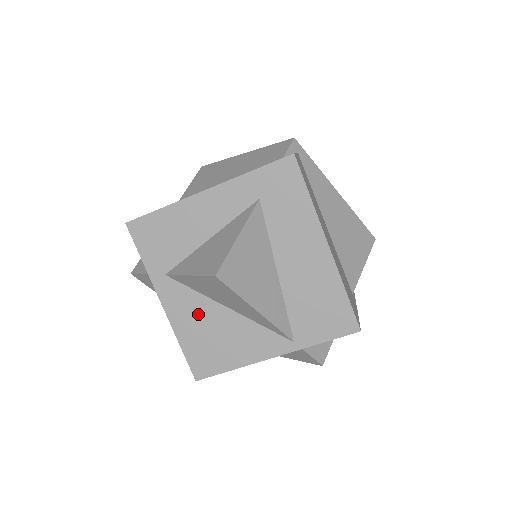
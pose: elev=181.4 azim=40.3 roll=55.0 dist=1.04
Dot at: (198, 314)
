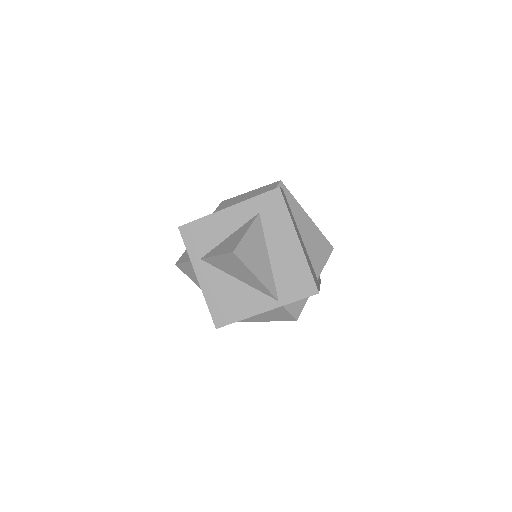
Dot at: (220, 284)
